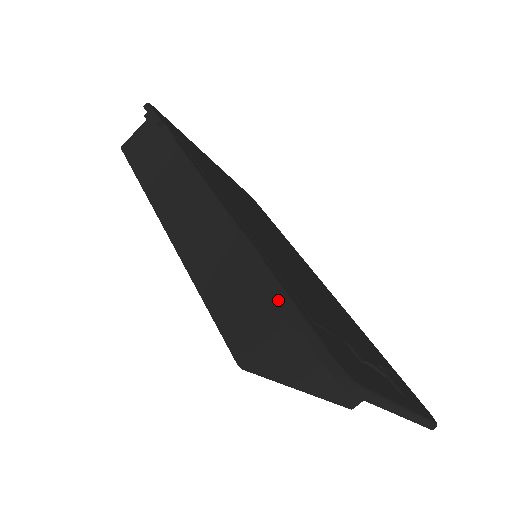
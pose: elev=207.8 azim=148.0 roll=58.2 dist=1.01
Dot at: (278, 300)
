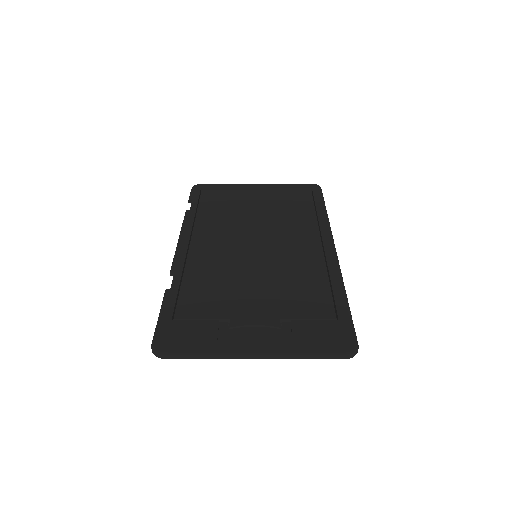
Dot at: occluded
